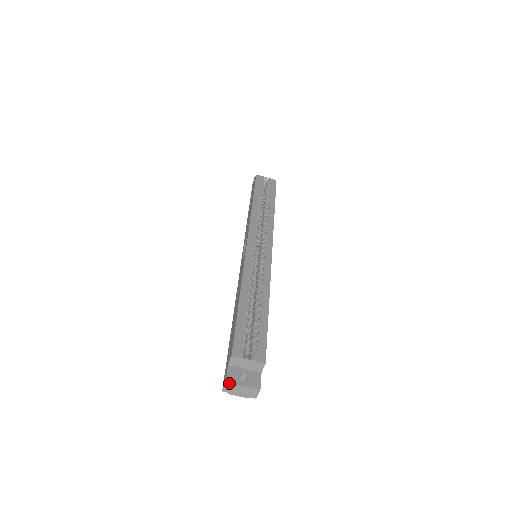
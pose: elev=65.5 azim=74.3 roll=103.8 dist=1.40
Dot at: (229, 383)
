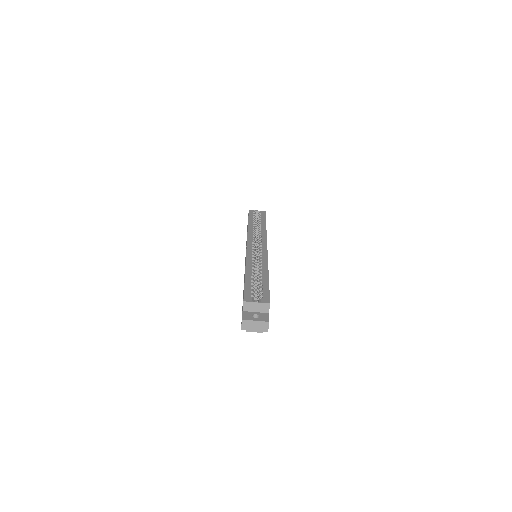
Dot at: (245, 320)
